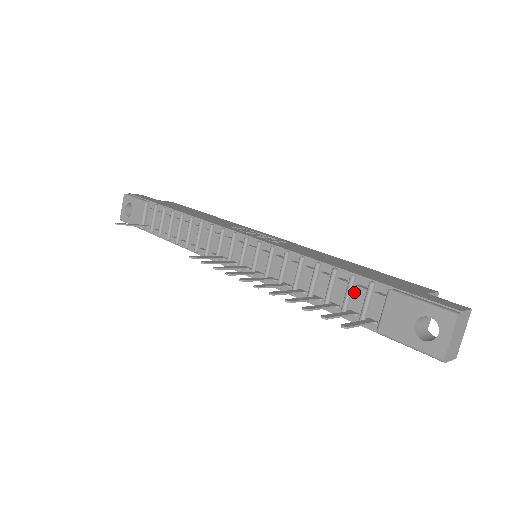
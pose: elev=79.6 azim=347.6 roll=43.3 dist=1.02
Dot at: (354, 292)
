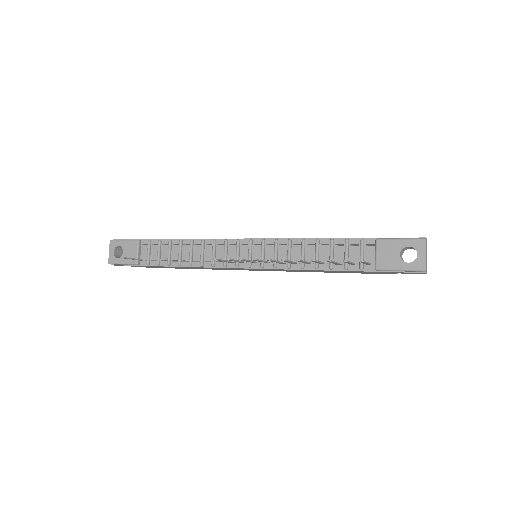
Dot at: (350, 250)
